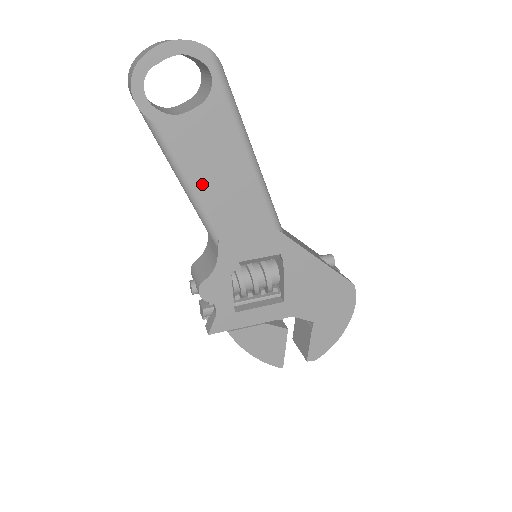
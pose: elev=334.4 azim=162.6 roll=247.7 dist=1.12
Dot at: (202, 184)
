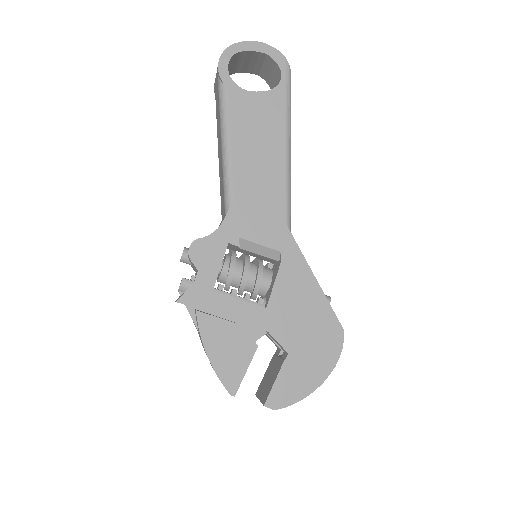
Dot at: (239, 150)
